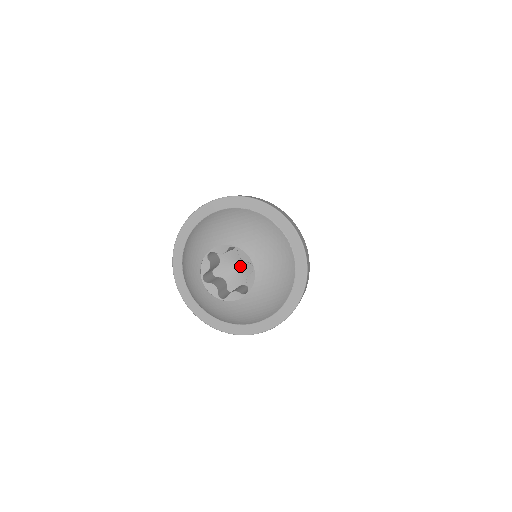
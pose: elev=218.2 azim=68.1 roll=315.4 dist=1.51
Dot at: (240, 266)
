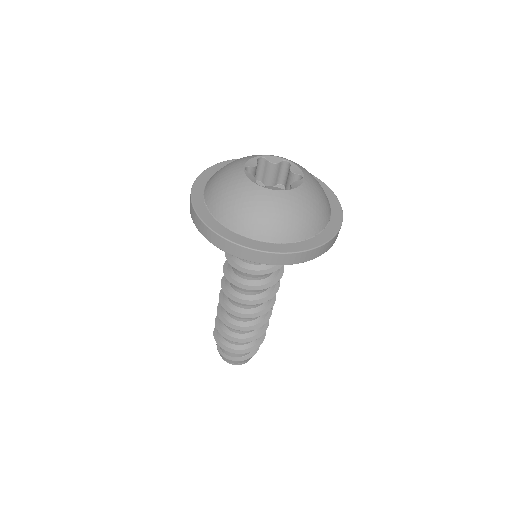
Dot at: occluded
